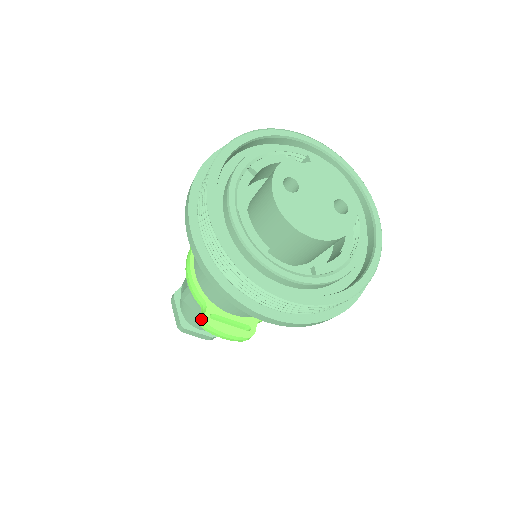
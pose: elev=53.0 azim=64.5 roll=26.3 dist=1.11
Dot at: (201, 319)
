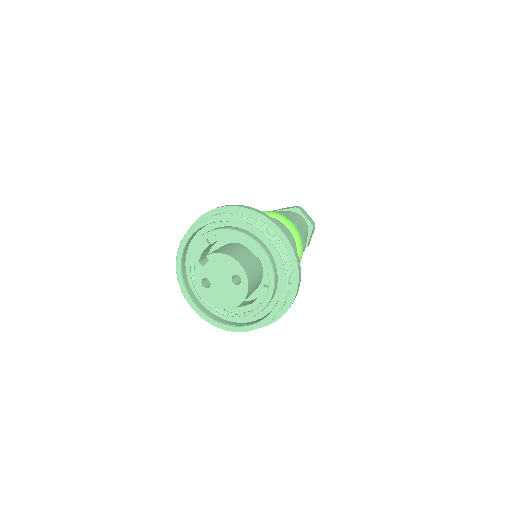
Dot at: occluded
